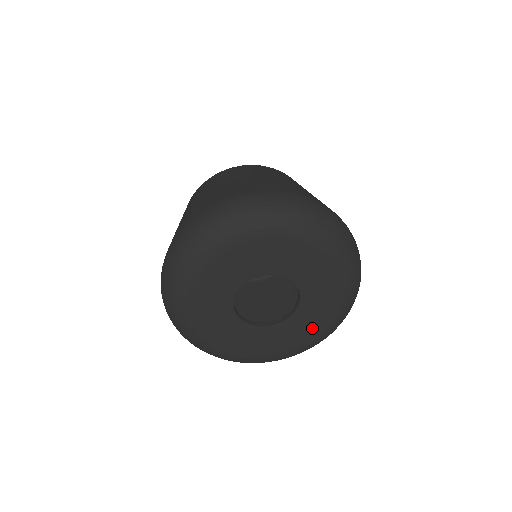
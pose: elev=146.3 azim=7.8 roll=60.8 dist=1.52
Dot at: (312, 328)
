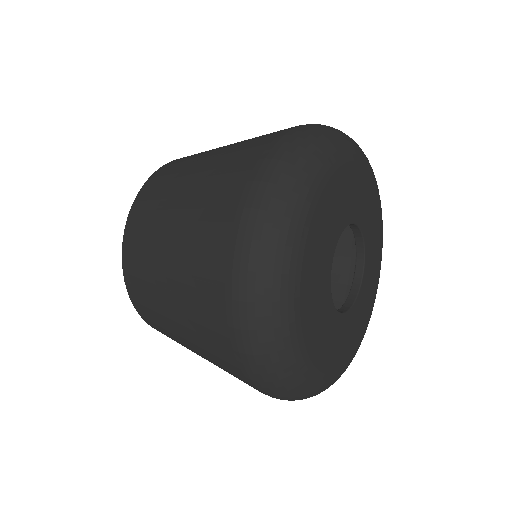
Dot at: (377, 245)
